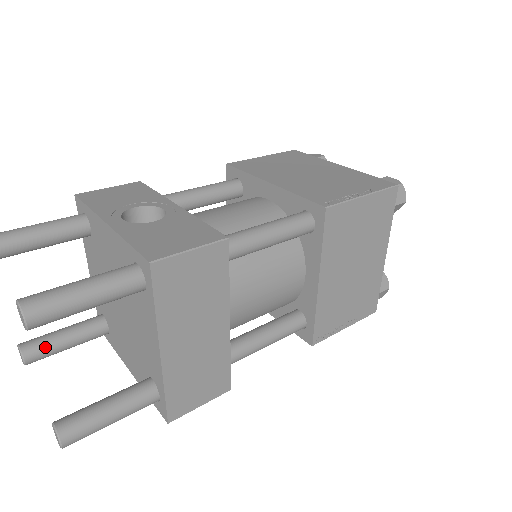
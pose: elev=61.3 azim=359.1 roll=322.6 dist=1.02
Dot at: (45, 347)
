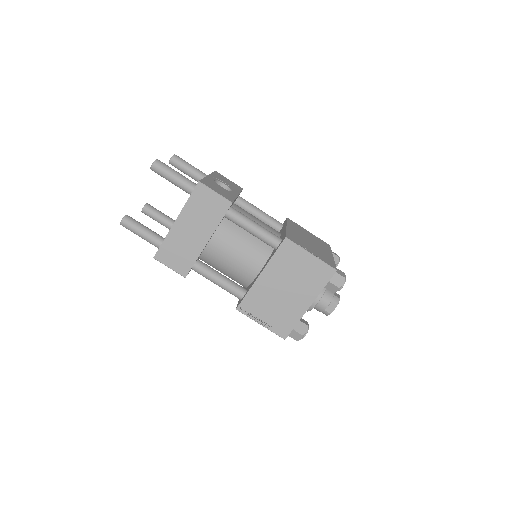
Dot at: (153, 212)
